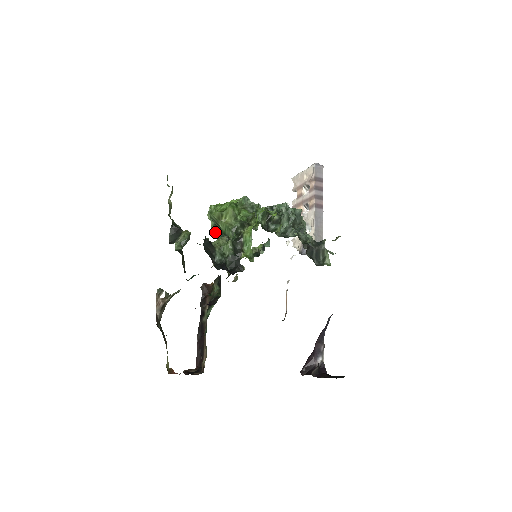
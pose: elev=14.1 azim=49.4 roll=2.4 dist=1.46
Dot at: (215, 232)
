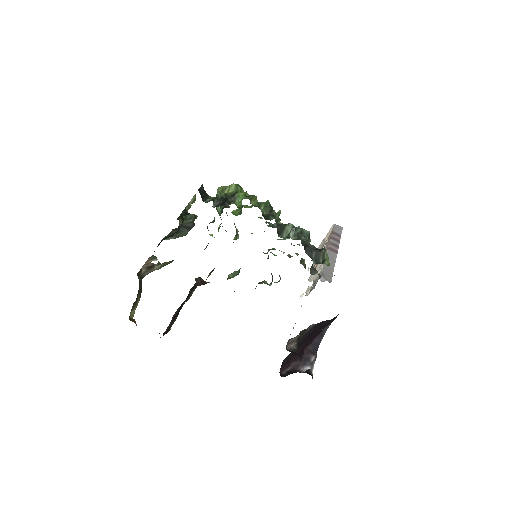
Dot at: (218, 209)
